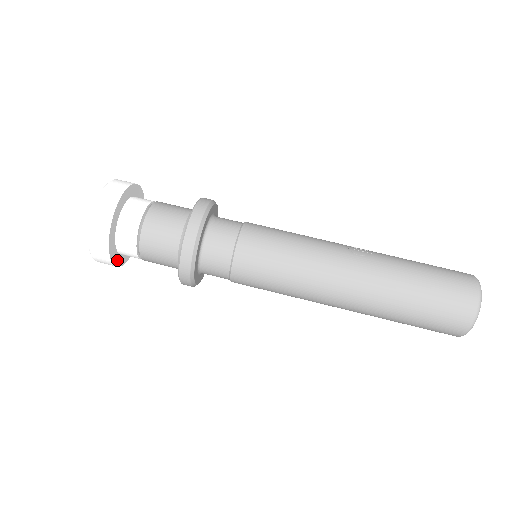
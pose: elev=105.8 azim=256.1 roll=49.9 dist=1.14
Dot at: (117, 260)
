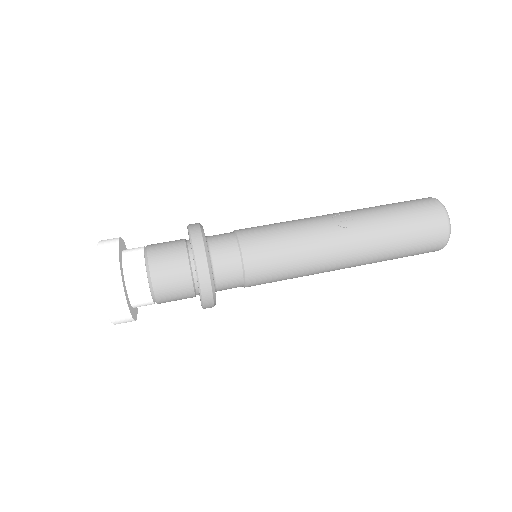
Dot at: (135, 312)
